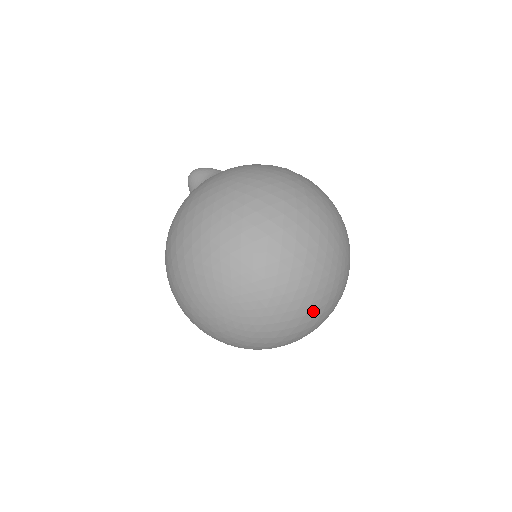
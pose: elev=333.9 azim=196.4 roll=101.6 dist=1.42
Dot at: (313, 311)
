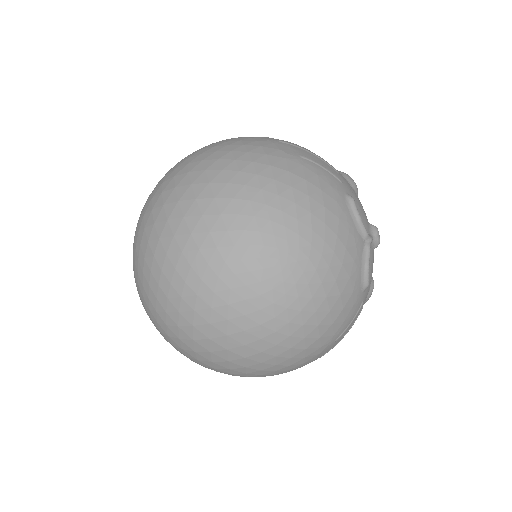
Dot at: (189, 325)
